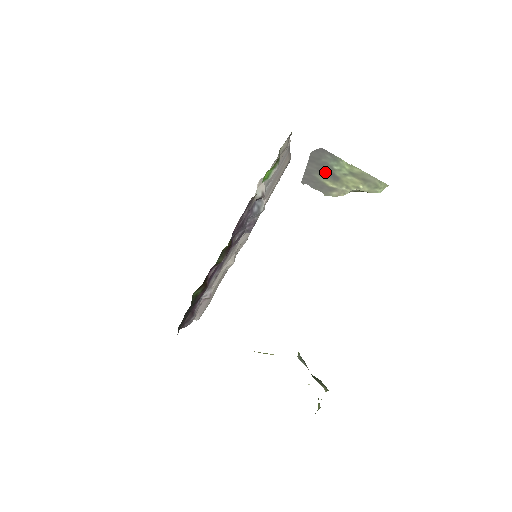
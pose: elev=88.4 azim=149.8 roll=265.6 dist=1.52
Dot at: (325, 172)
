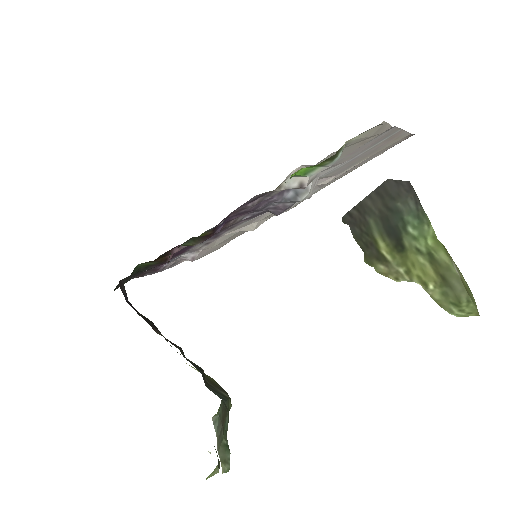
Dot at: (389, 226)
